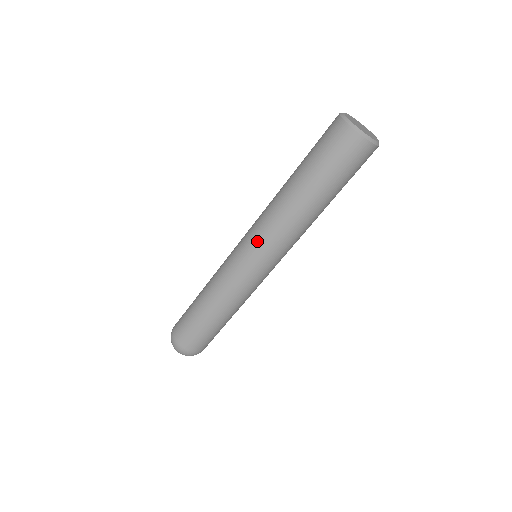
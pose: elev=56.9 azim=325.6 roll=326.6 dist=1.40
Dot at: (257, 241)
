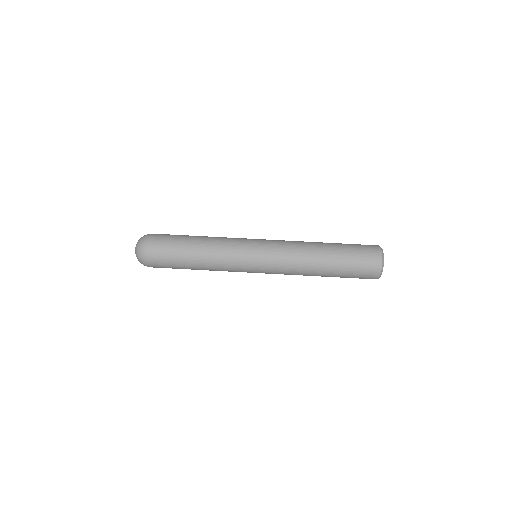
Dot at: (275, 240)
